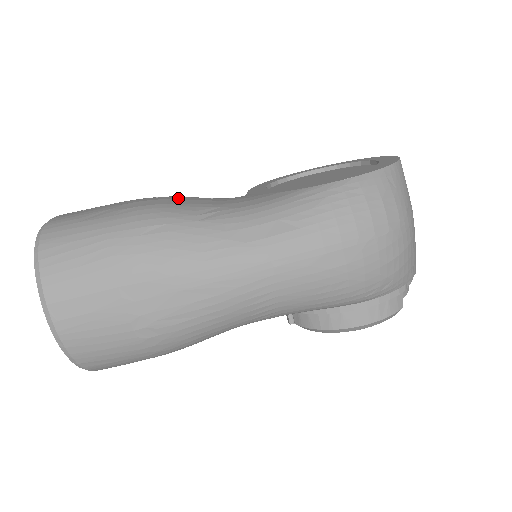
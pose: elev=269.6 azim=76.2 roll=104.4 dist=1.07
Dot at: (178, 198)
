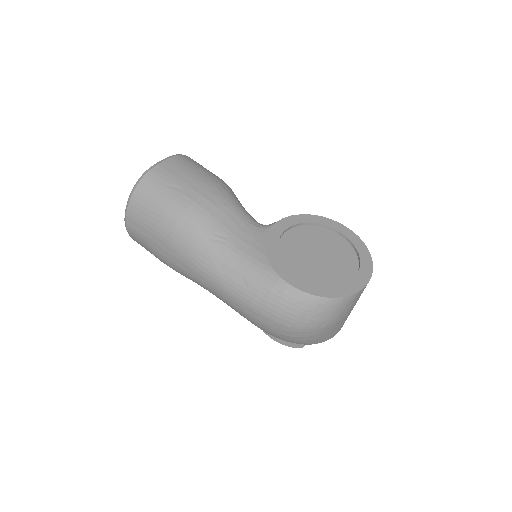
Dot at: (222, 207)
